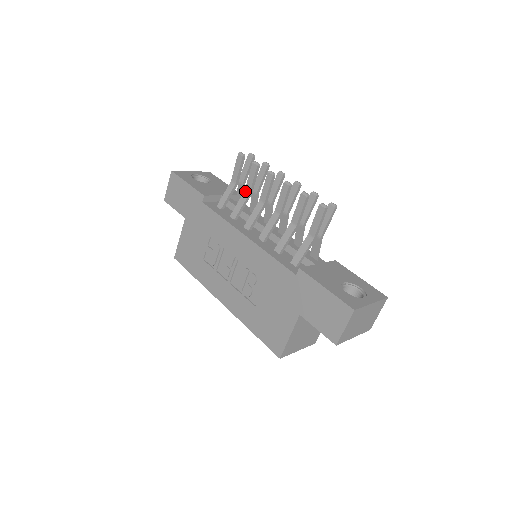
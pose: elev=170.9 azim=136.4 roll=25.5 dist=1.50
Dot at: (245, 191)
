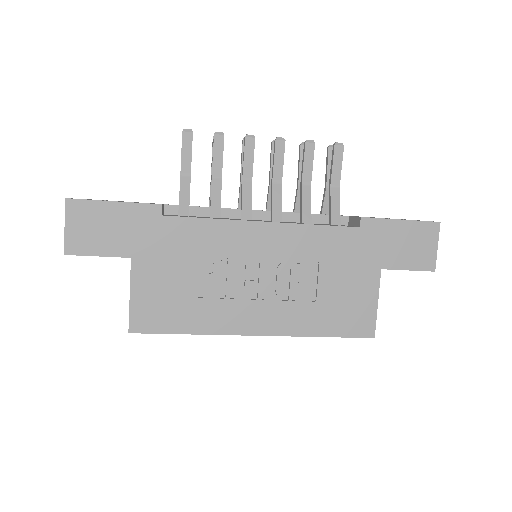
Dot at: (213, 177)
